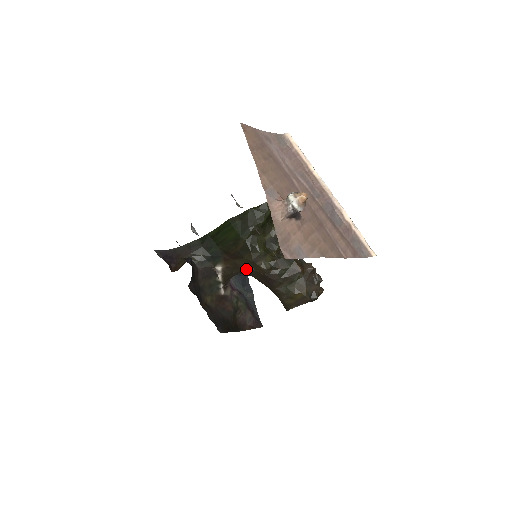
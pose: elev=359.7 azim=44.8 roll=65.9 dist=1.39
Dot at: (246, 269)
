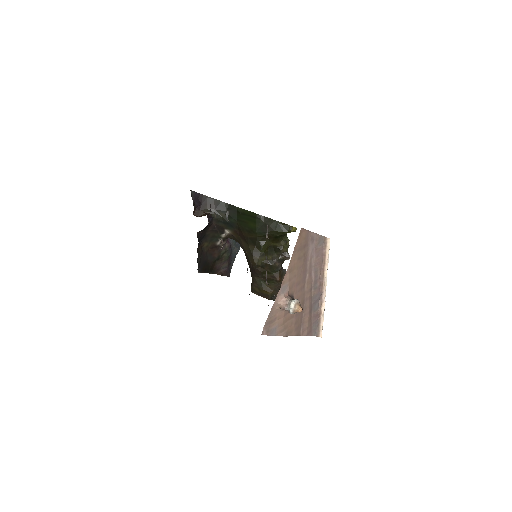
Dot at: (244, 249)
